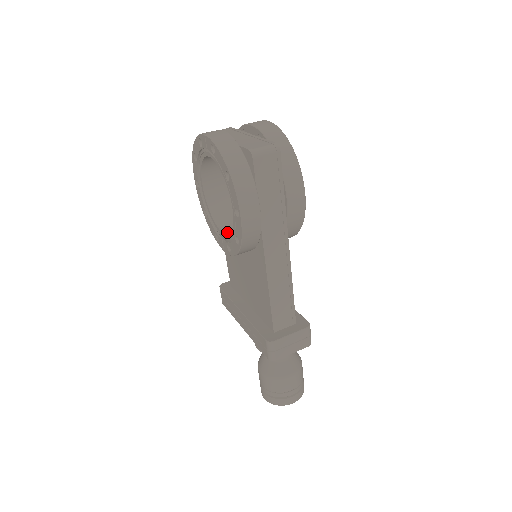
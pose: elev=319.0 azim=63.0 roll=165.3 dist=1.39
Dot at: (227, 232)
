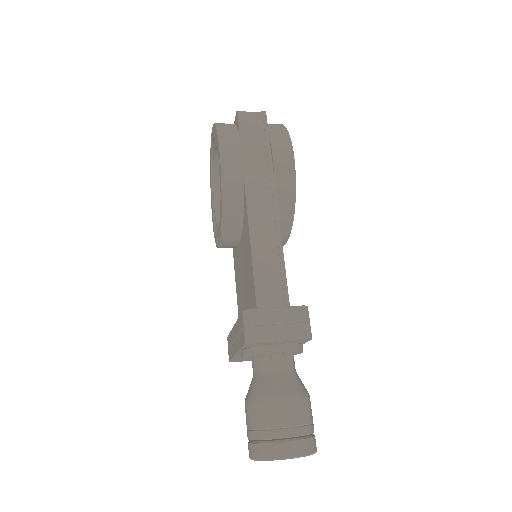
Dot at: occluded
